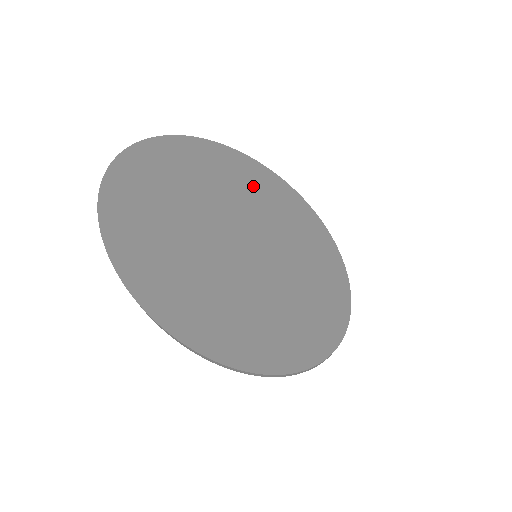
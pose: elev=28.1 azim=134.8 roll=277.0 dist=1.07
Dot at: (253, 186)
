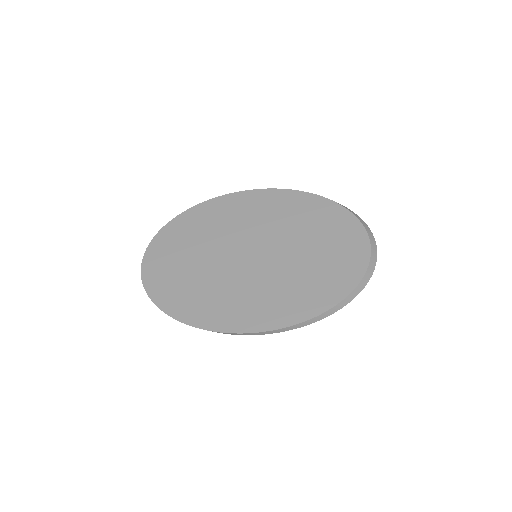
Dot at: (254, 209)
